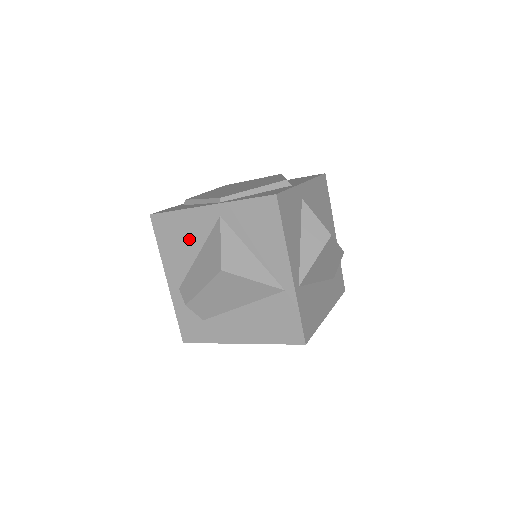
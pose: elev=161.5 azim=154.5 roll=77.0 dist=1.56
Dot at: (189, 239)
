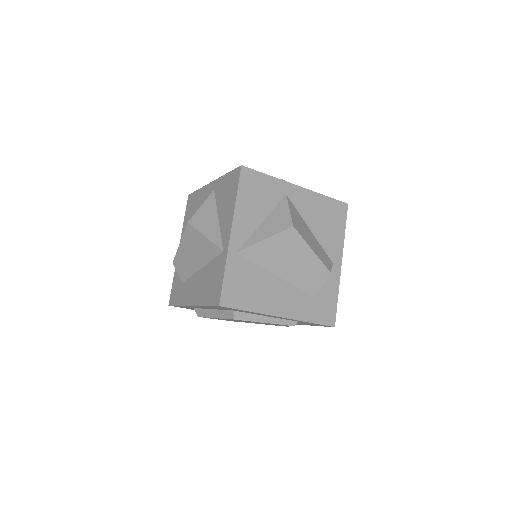
Dot at: occluded
